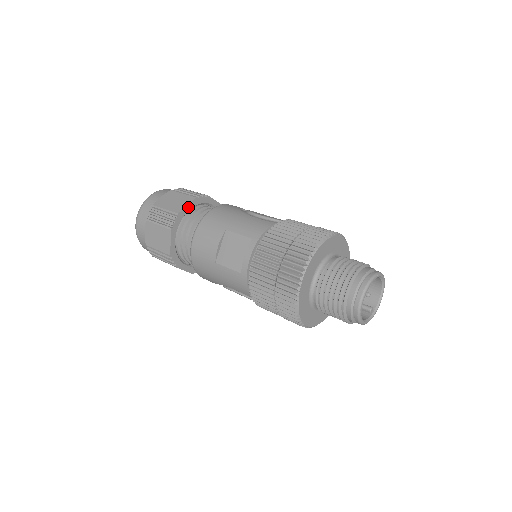
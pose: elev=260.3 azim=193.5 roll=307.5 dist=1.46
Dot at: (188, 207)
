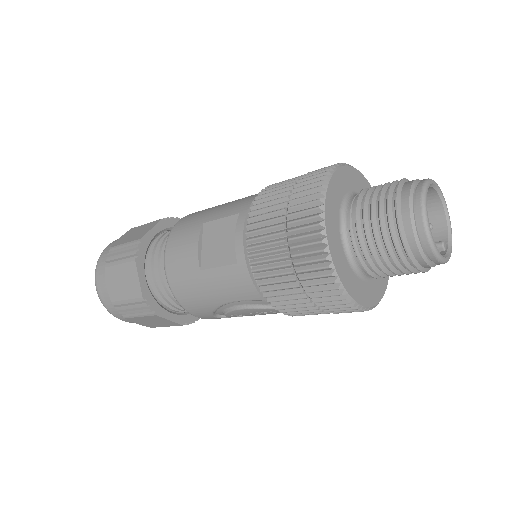
Dot at: (153, 231)
